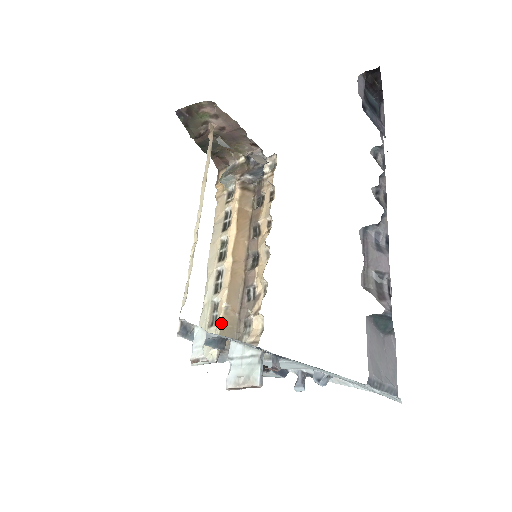
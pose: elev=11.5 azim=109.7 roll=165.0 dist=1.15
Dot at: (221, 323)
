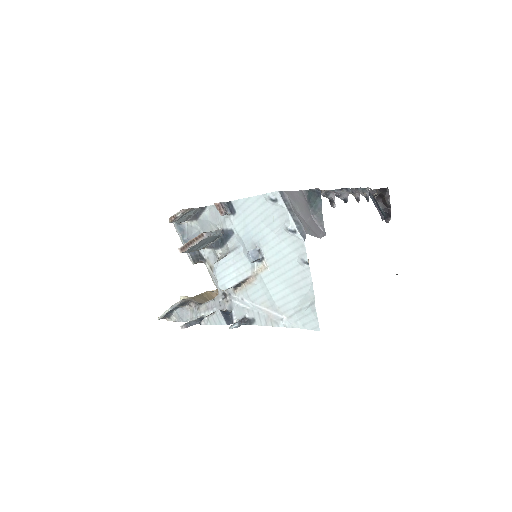
Dot at: (203, 293)
